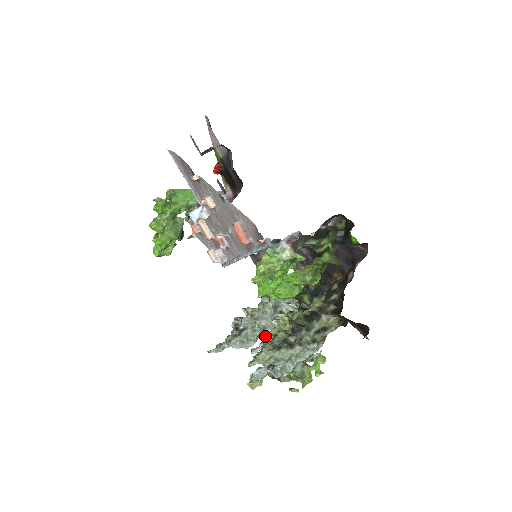
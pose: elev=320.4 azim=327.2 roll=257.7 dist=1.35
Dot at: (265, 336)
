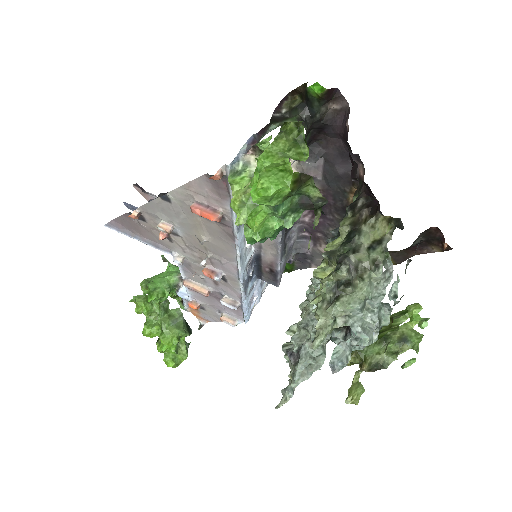
Dot at: occluded
